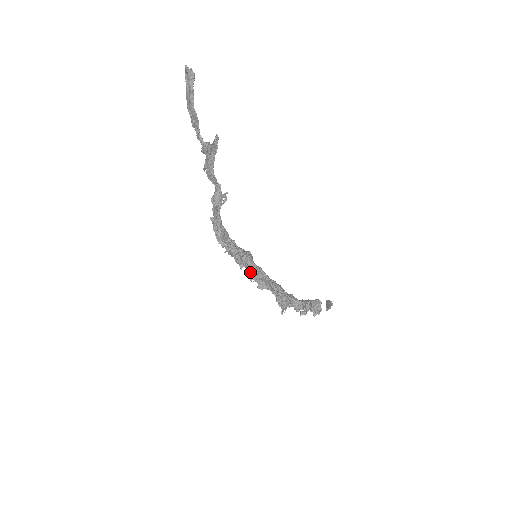
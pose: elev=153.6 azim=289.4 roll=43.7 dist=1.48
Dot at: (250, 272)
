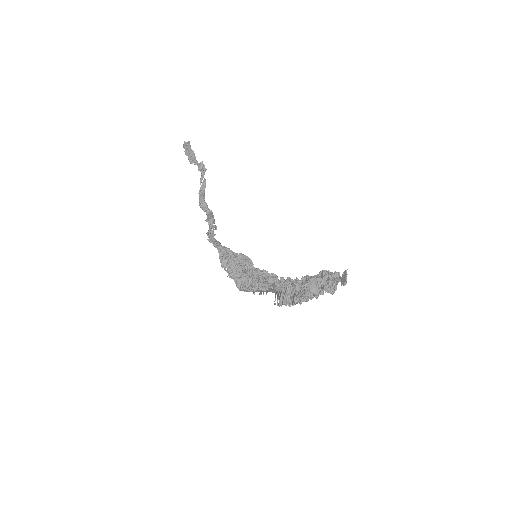
Dot at: (255, 275)
